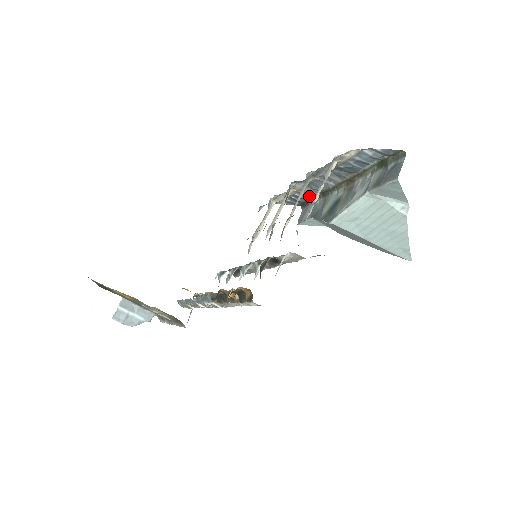
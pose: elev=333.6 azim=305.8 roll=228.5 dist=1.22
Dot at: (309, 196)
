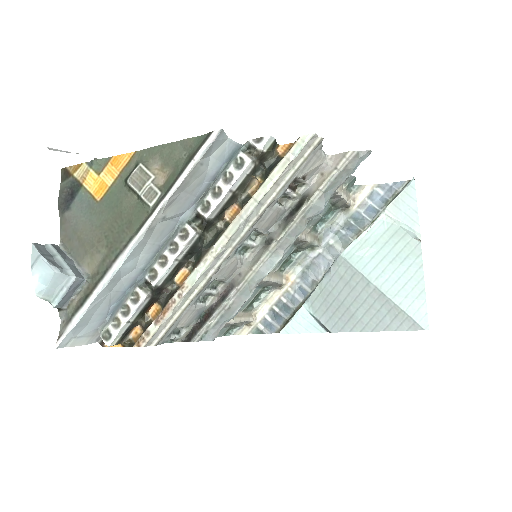
Dot at: (299, 300)
